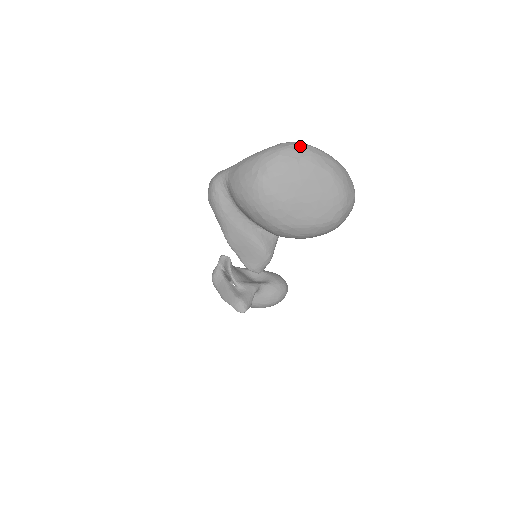
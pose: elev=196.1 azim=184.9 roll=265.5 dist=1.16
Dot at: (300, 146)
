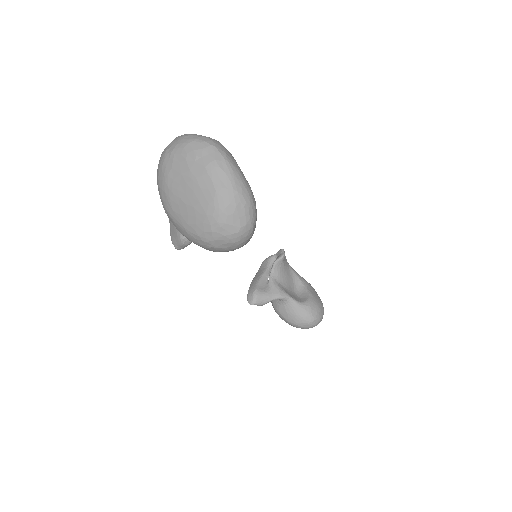
Dot at: (212, 148)
